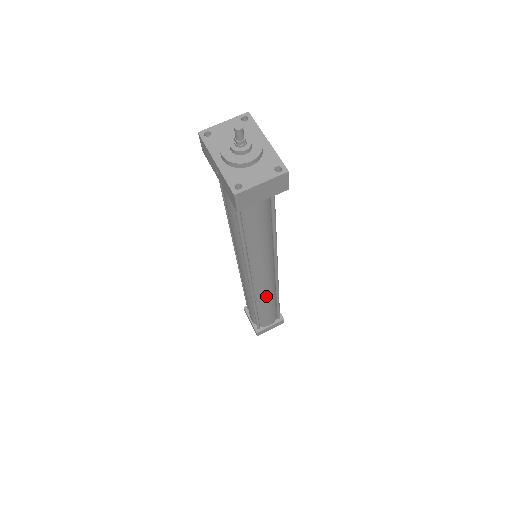
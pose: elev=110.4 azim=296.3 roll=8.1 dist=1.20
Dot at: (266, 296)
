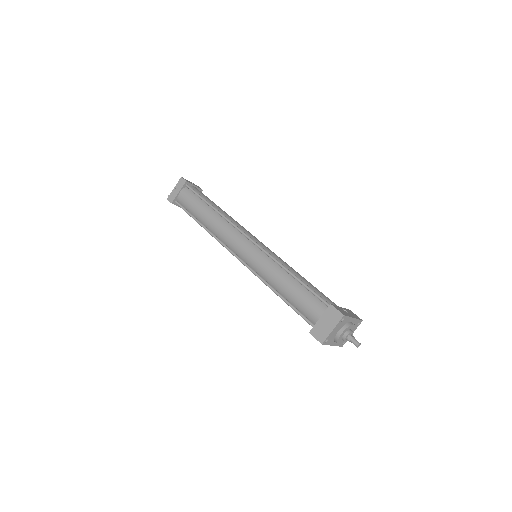
Dot at: occluded
